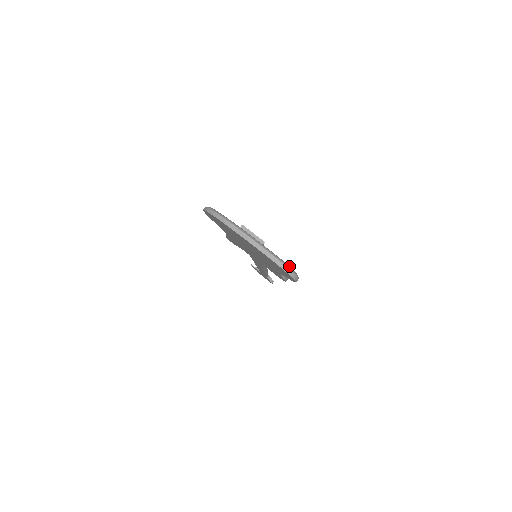
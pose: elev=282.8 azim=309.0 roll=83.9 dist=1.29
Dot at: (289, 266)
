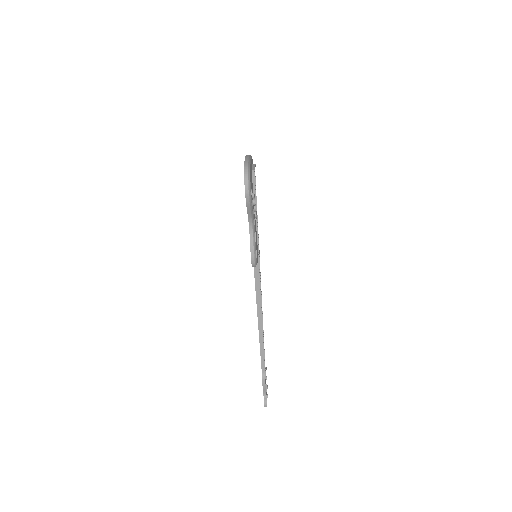
Dot at: (250, 172)
